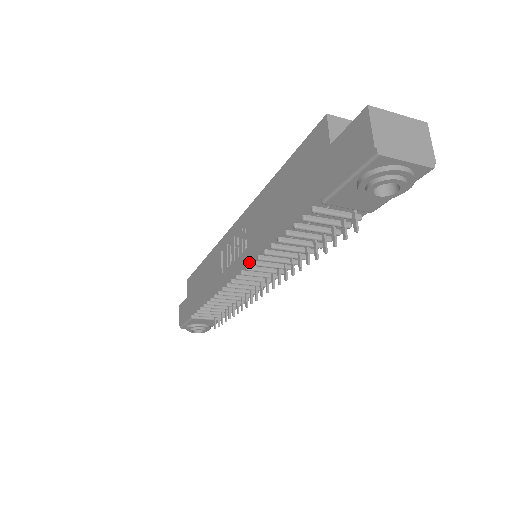
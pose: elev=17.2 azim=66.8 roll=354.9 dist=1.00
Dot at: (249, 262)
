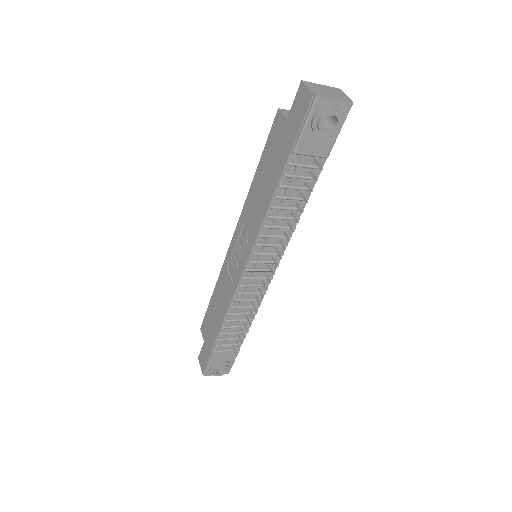
Dot at: (253, 246)
